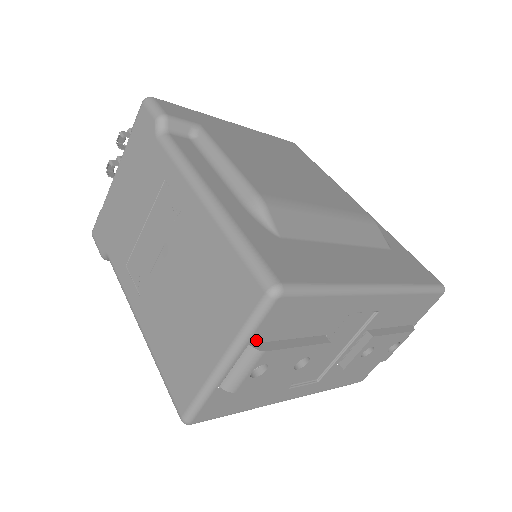
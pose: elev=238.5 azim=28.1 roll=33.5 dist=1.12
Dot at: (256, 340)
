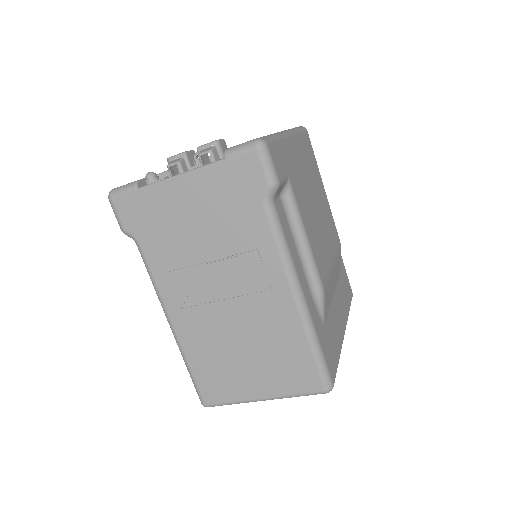
Dot at: occluded
